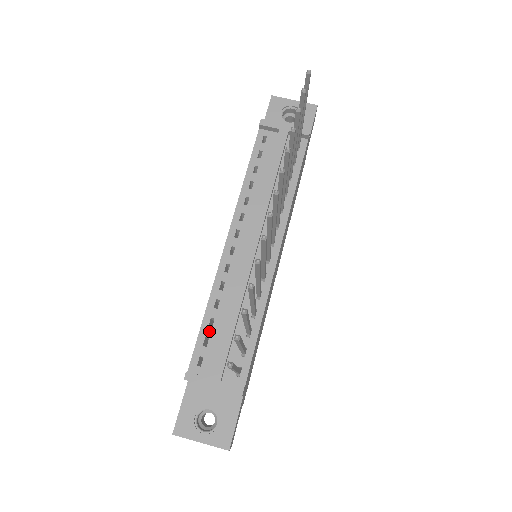
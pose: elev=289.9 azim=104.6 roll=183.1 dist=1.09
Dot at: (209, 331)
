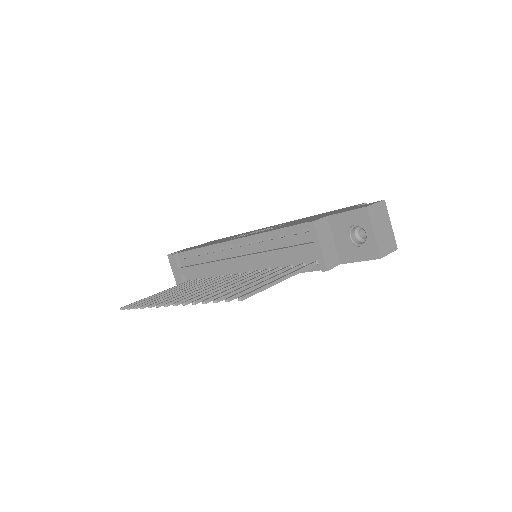
Dot at: (195, 255)
